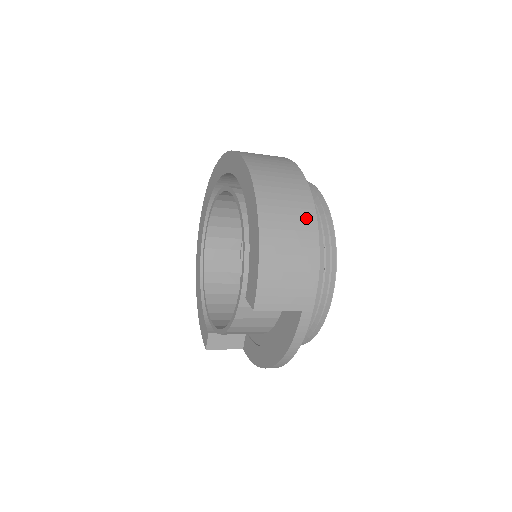
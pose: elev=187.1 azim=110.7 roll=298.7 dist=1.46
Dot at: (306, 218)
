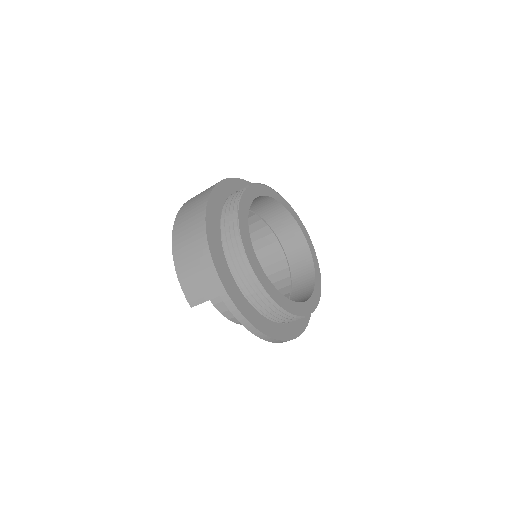
Dot at: (199, 229)
